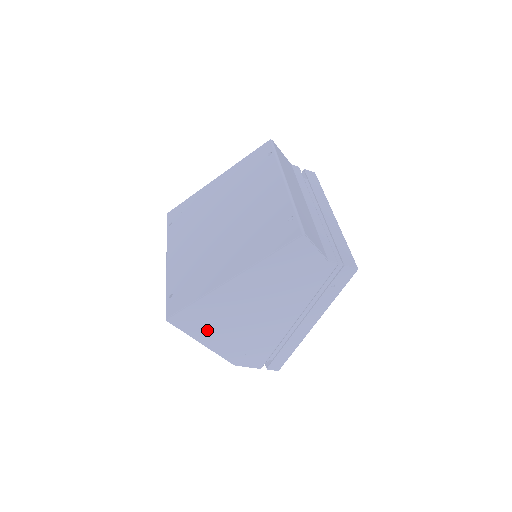
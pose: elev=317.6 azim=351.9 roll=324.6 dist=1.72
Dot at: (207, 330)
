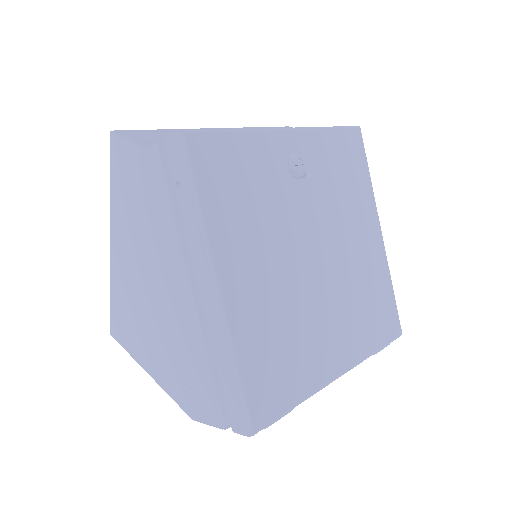
Dot at: (137, 341)
